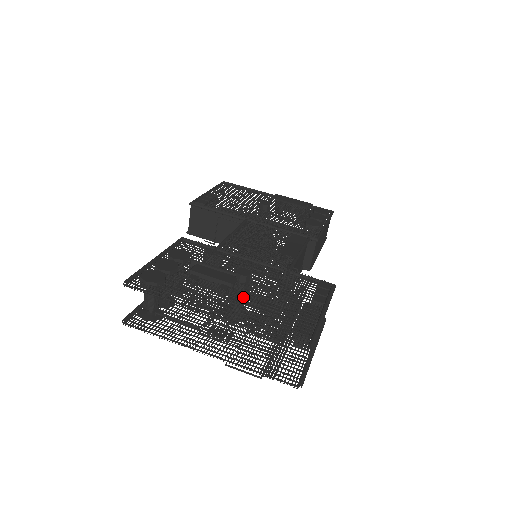
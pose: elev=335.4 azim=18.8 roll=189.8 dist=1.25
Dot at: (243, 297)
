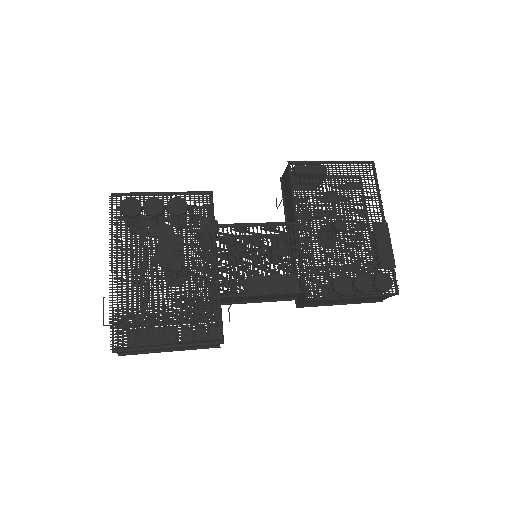
Dot at: (150, 279)
